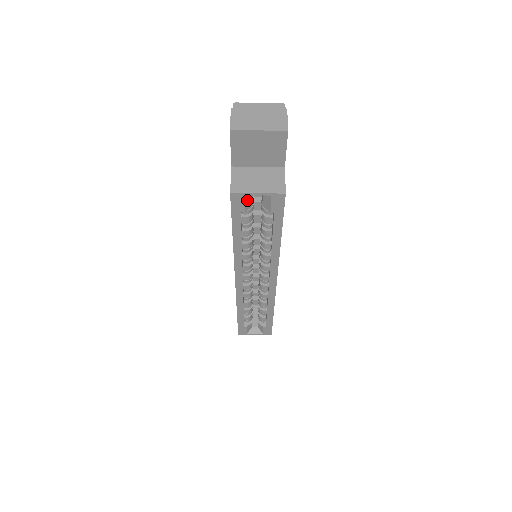
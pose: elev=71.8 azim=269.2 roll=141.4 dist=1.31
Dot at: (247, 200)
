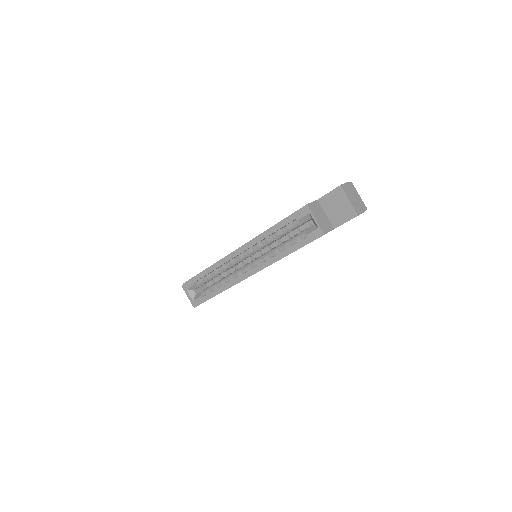
Dot at: (306, 217)
